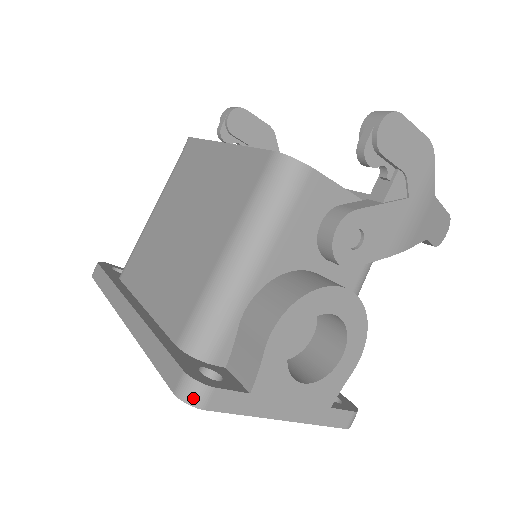
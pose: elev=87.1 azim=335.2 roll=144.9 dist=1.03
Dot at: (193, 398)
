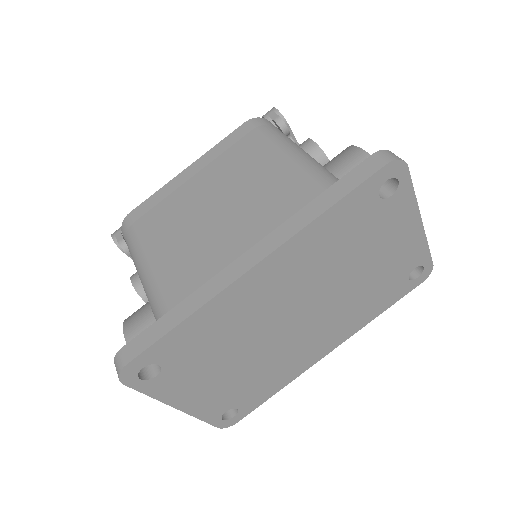
Dot at: (397, 157)
